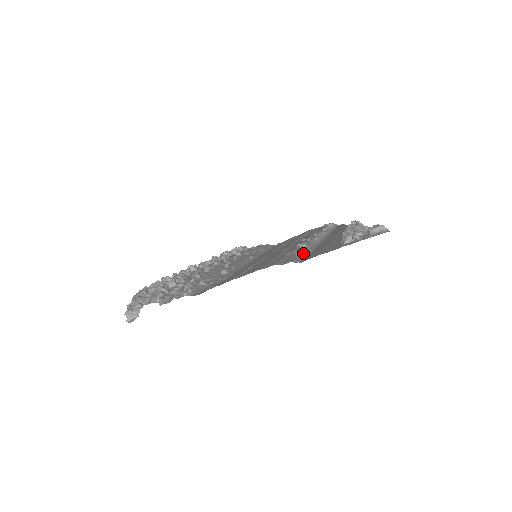
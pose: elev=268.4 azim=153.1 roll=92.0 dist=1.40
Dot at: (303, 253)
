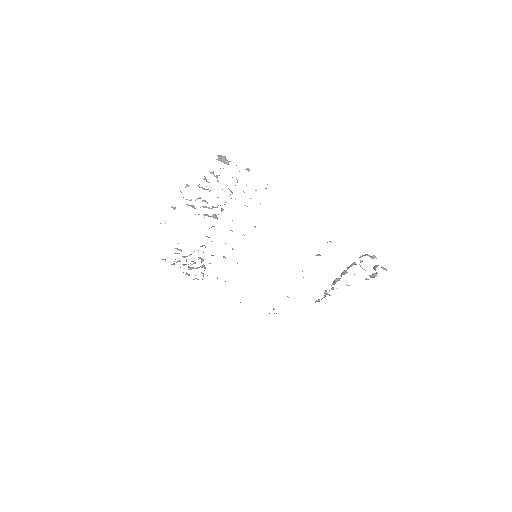
Dot at: occluded
